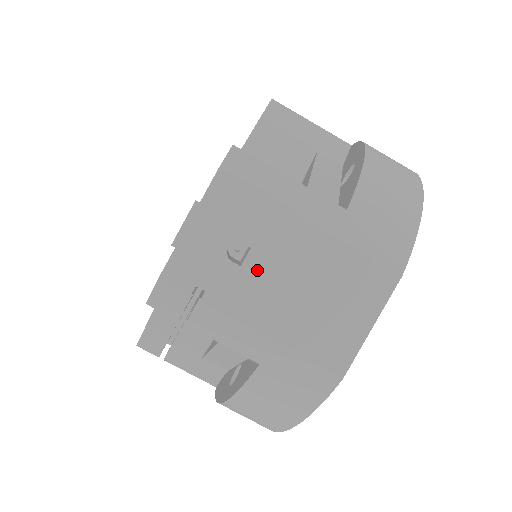
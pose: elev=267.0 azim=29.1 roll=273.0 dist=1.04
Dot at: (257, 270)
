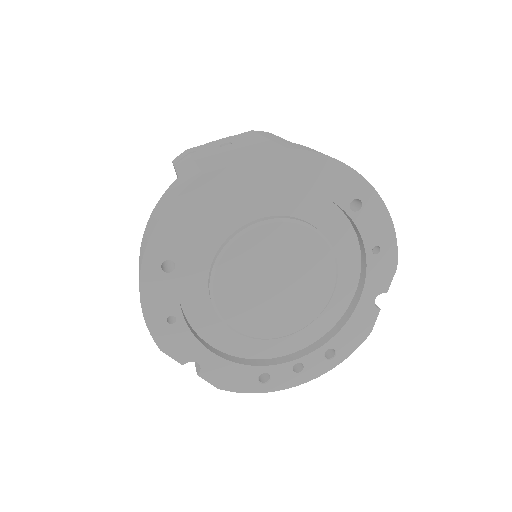
Dot at: (225, 148)
